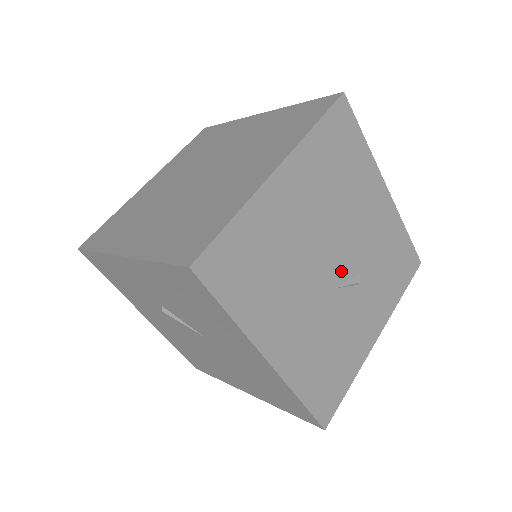
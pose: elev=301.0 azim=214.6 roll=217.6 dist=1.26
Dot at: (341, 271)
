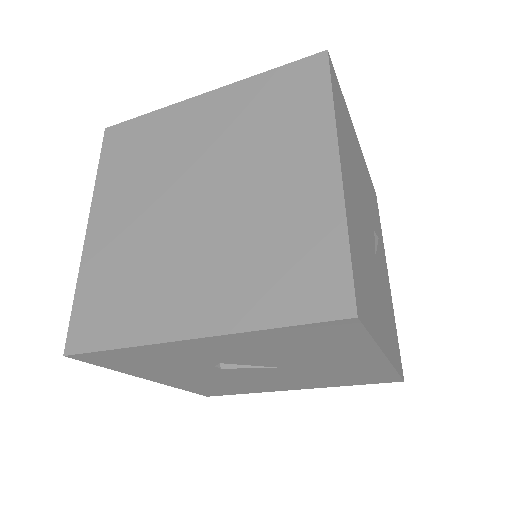
Dot at: (372, 236)
